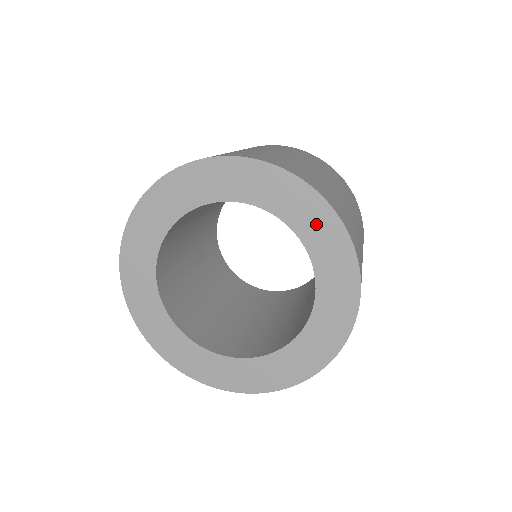
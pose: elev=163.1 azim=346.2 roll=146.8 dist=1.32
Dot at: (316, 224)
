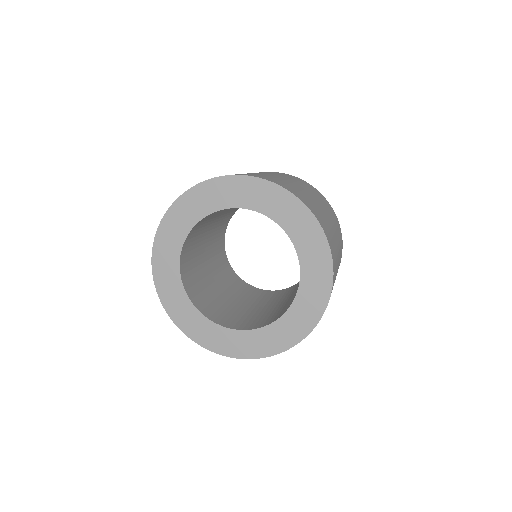
Dot at: (316, 281)
